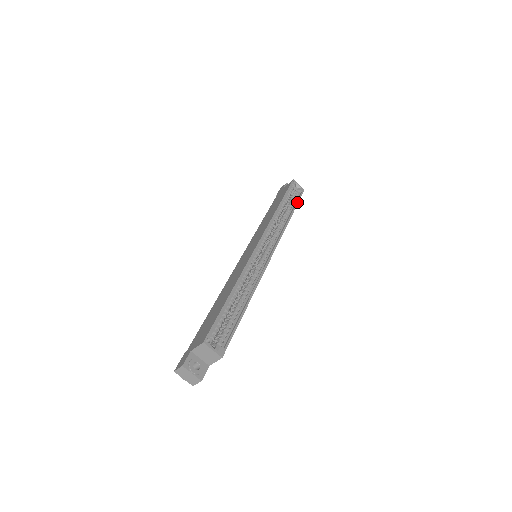
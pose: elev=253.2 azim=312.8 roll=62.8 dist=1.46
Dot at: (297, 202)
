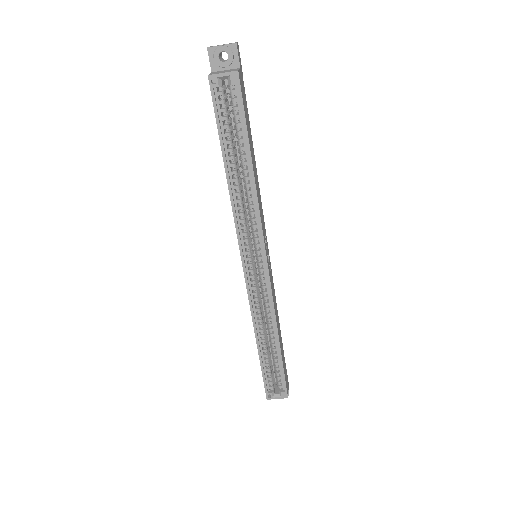
Dot at: (244, 125)
